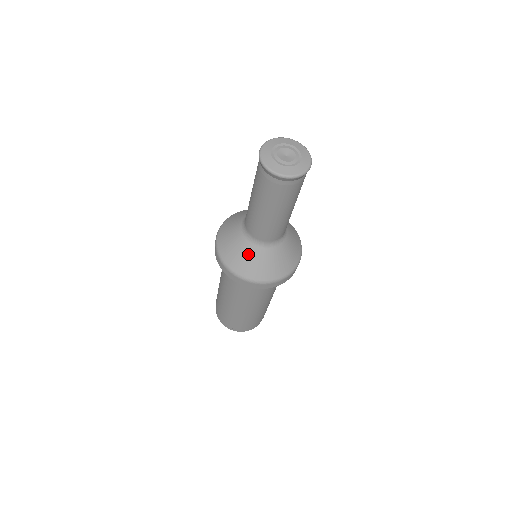
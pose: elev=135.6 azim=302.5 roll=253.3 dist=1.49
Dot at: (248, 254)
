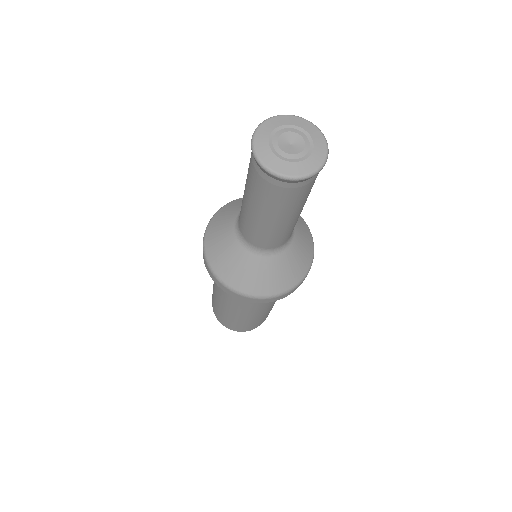
Dot at: (225, 234)
